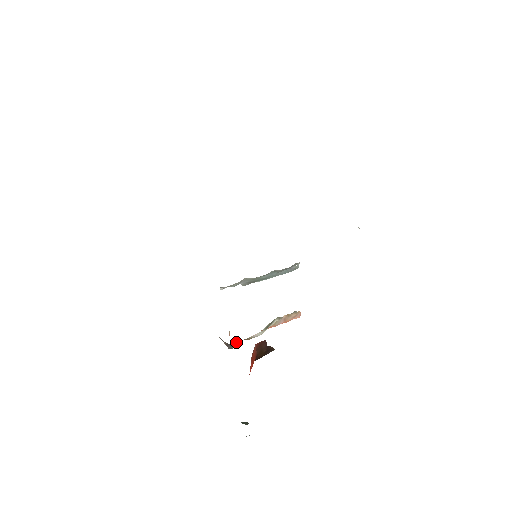
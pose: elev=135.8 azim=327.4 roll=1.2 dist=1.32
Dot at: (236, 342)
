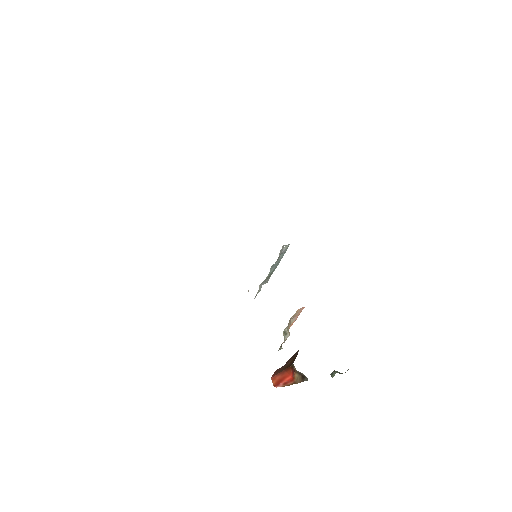
Dot at: (281, 345)
